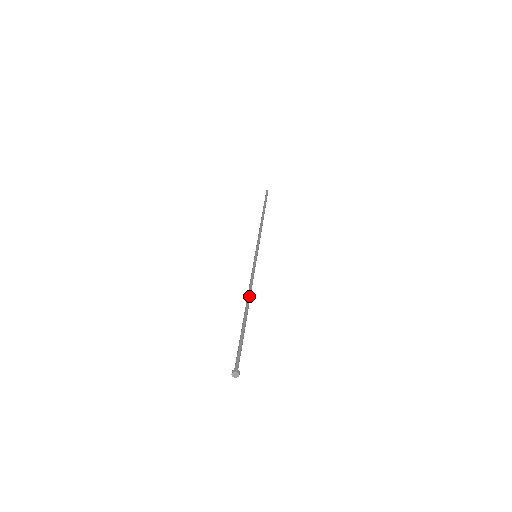
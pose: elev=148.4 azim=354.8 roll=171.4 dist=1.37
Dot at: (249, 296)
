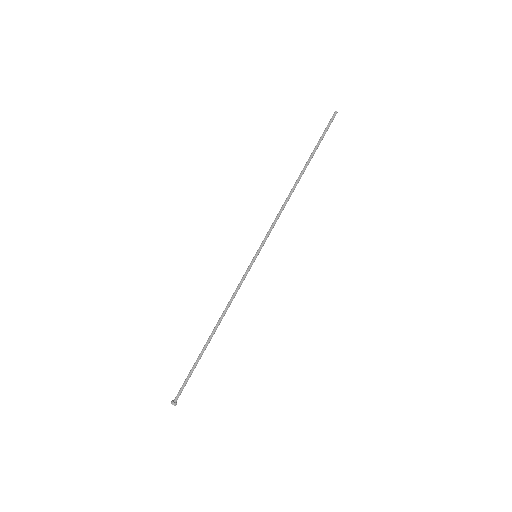
Dot at: (220, 319)
